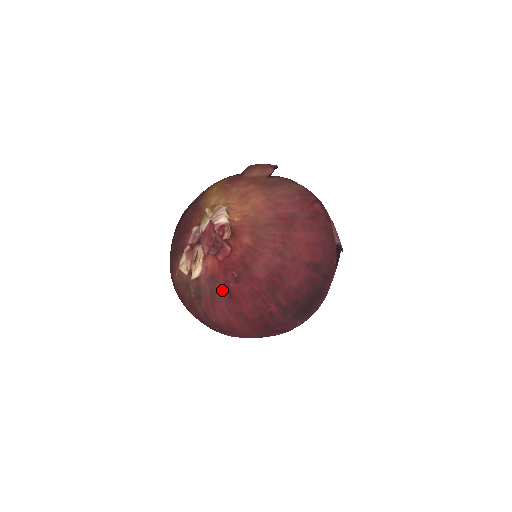
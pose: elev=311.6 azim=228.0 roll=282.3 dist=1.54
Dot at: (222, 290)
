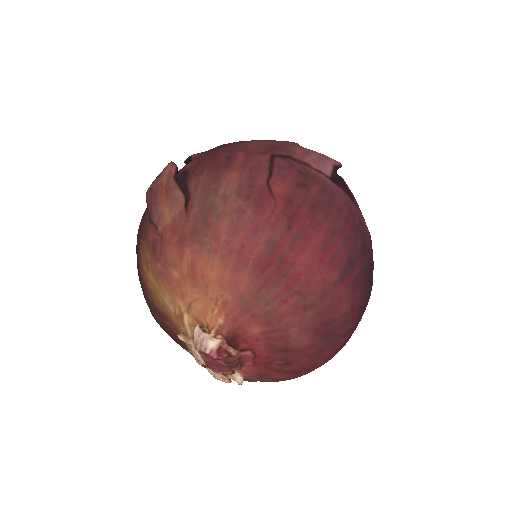
Dot at: (281, 376)
